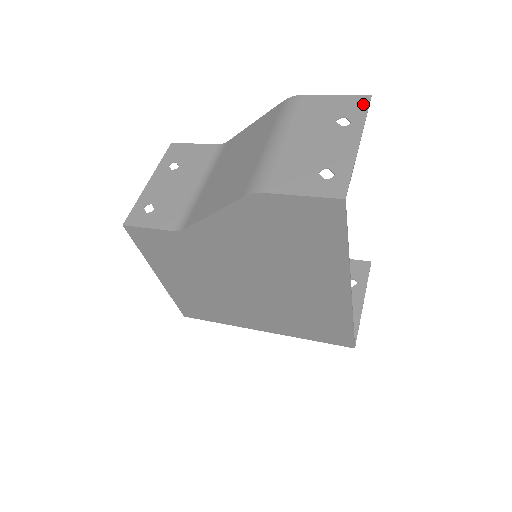
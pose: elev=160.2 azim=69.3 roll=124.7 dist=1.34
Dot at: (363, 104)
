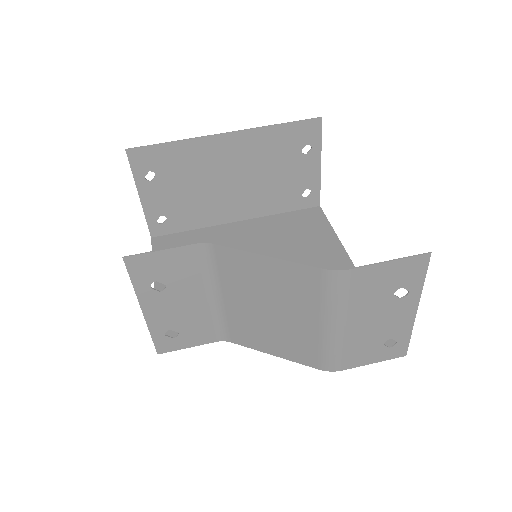
Dot at: (422, 268)
